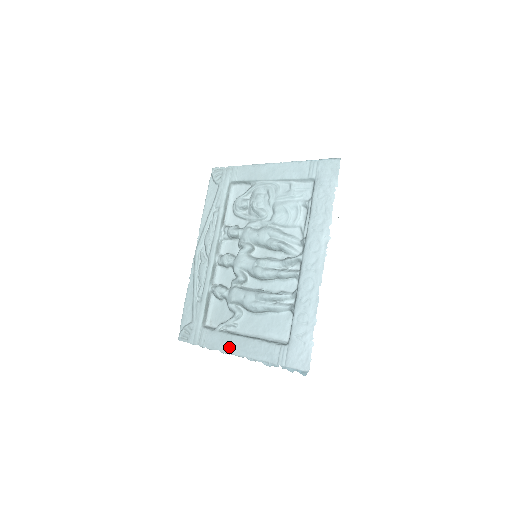
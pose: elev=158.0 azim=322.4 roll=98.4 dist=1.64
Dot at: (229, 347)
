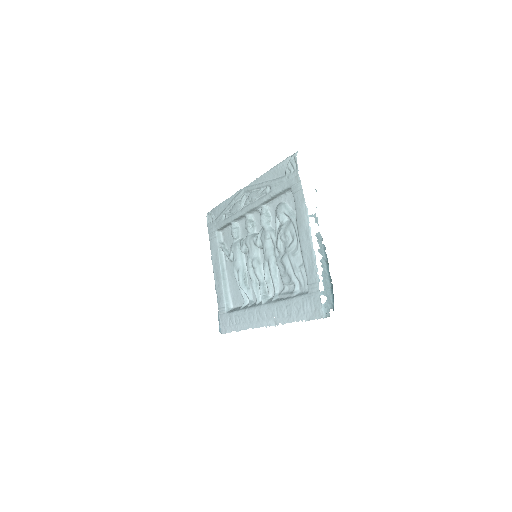
Dot at: (215, 264)
